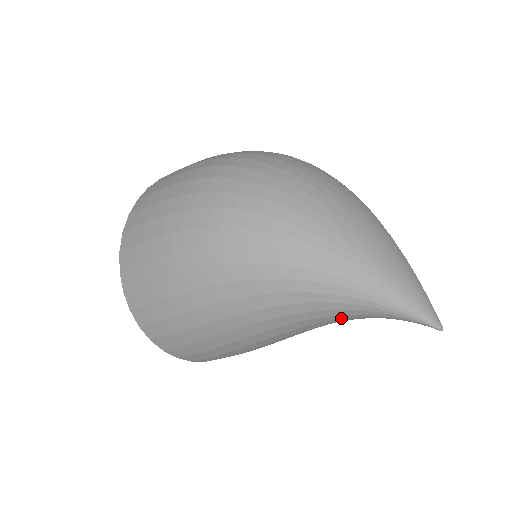
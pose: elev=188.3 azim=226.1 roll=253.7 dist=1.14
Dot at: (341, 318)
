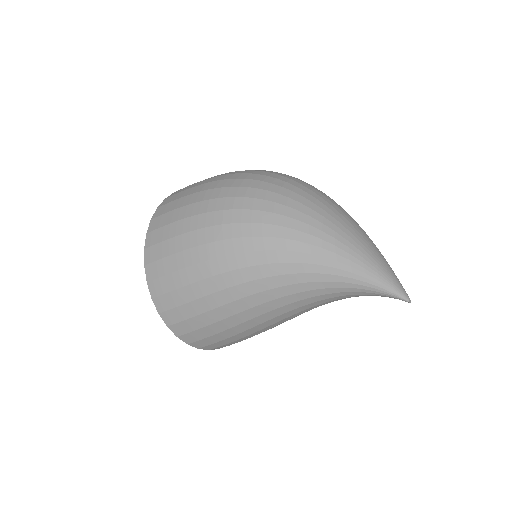
Dot at: (333, 296)
